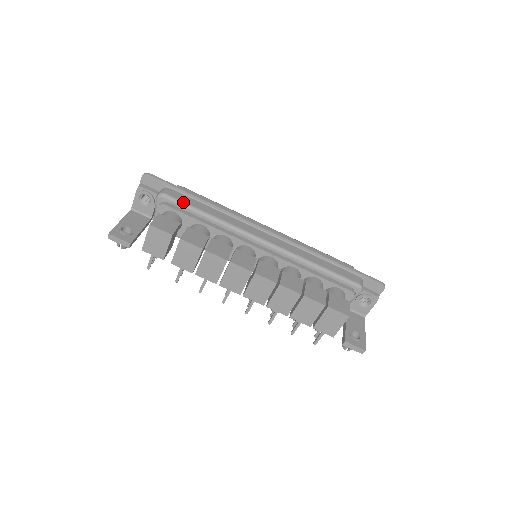
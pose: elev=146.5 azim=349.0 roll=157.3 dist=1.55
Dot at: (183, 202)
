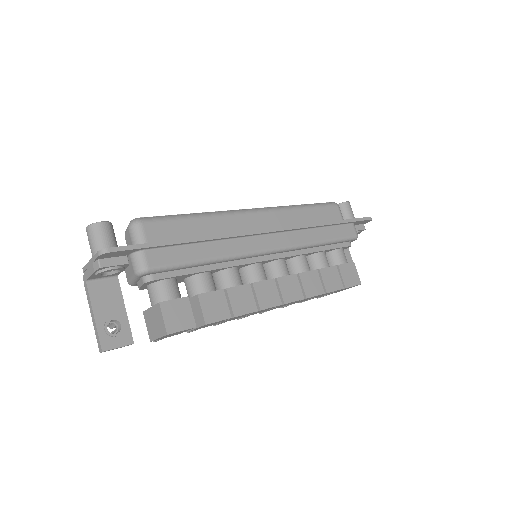
Dot at: (175, 265)
